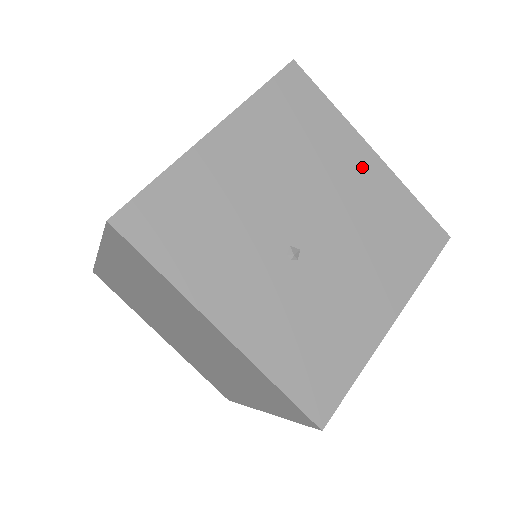
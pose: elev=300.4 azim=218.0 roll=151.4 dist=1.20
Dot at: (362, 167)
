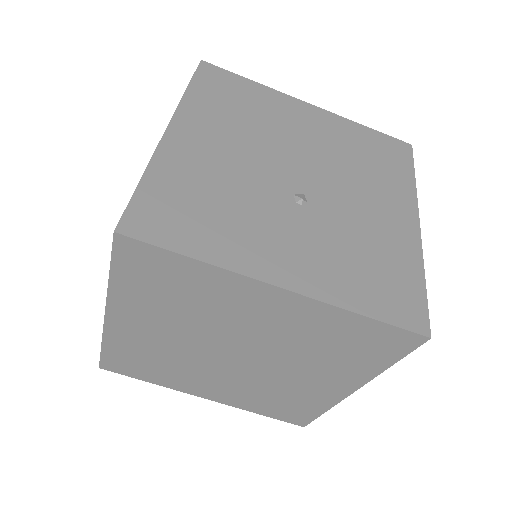
Dot at: (308, 118)
